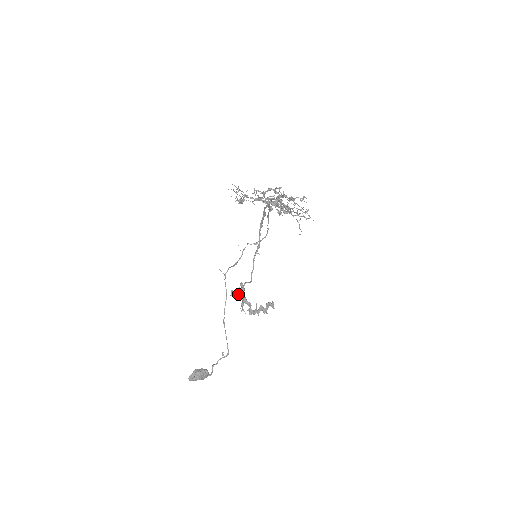
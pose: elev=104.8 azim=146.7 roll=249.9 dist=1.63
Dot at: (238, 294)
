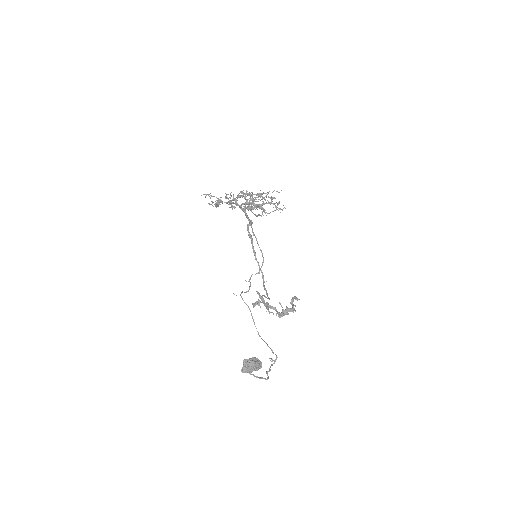
Dot at: (259, 303)
